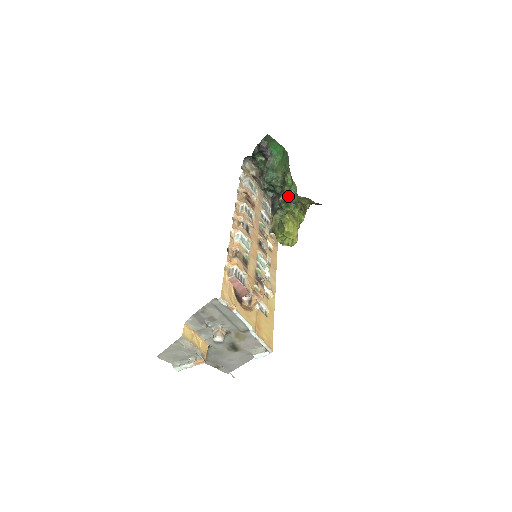
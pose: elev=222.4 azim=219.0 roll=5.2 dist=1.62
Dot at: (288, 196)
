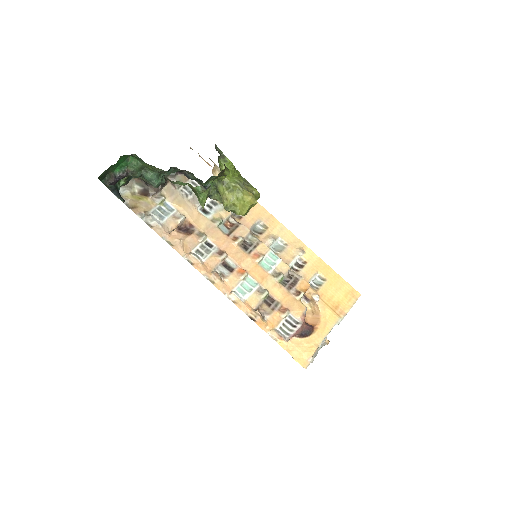
Dot at: (204, 197)
